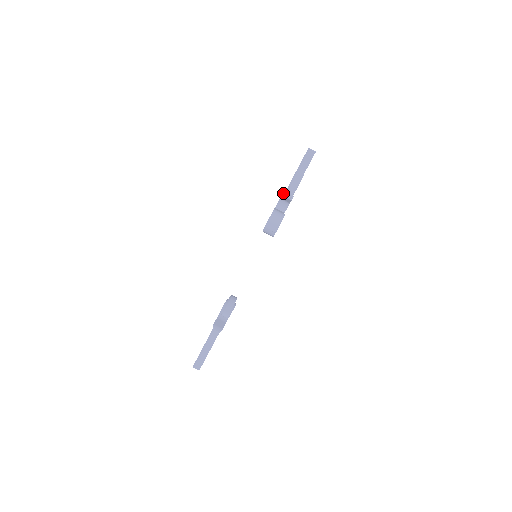
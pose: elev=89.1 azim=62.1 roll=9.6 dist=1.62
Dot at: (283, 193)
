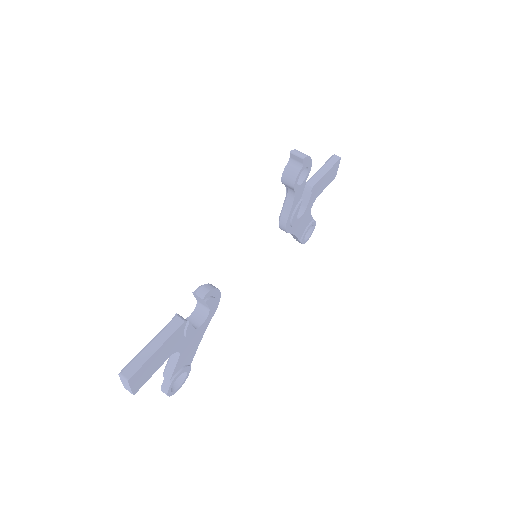
Dot at: occluded
